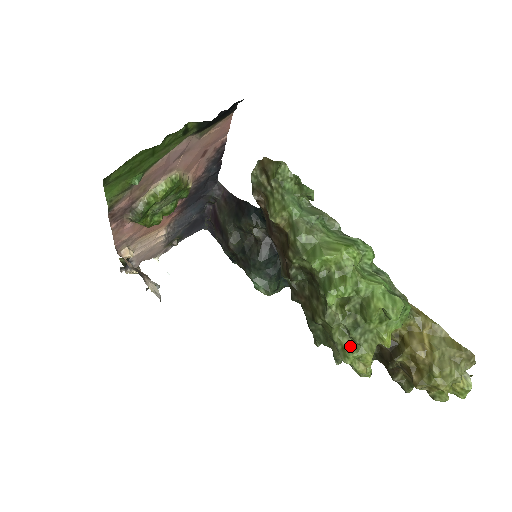
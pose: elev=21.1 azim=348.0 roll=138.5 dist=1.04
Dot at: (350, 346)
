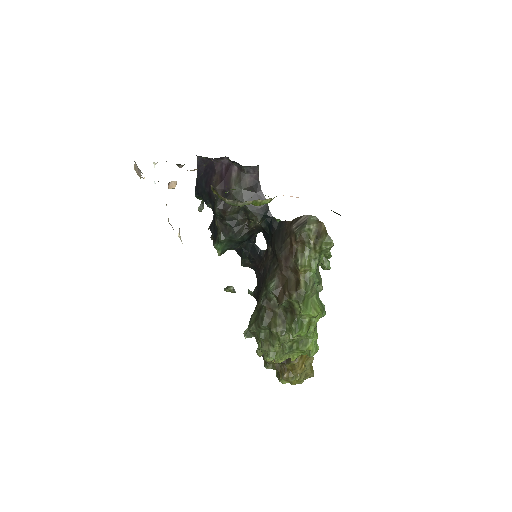
Dot at: (279, 353)
